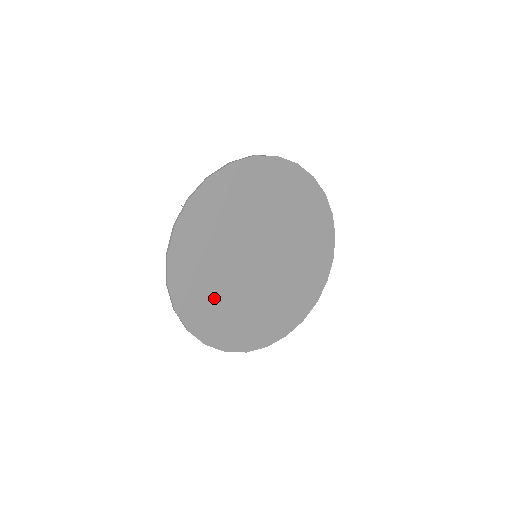
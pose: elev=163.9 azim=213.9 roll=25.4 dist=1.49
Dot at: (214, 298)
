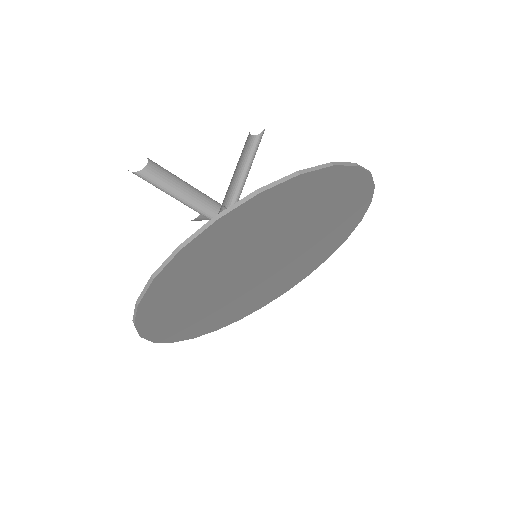
Dot at: (213, 314)
